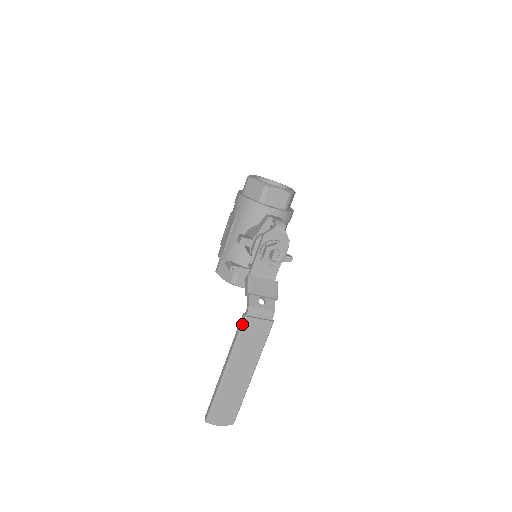
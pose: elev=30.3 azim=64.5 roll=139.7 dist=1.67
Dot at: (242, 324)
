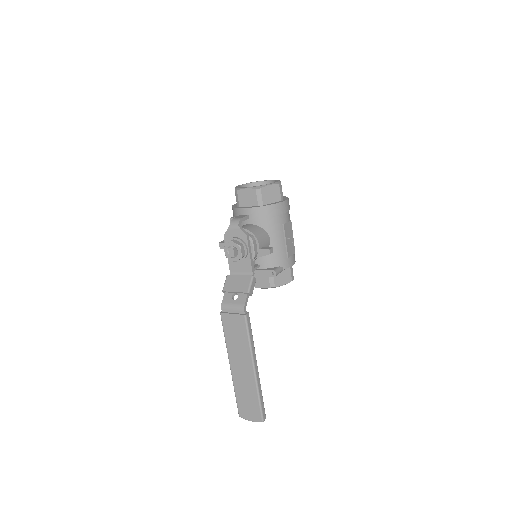
Dot at: (221, 320)
